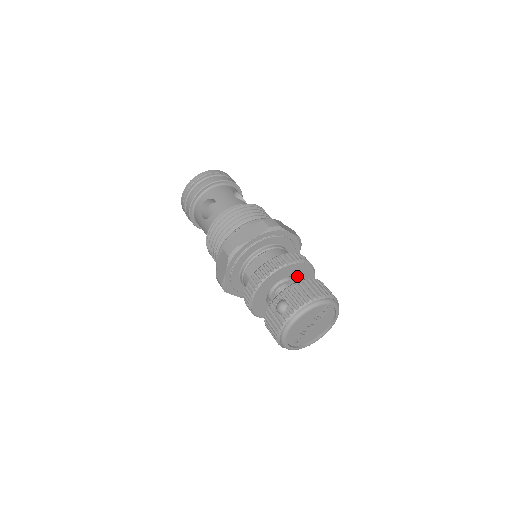
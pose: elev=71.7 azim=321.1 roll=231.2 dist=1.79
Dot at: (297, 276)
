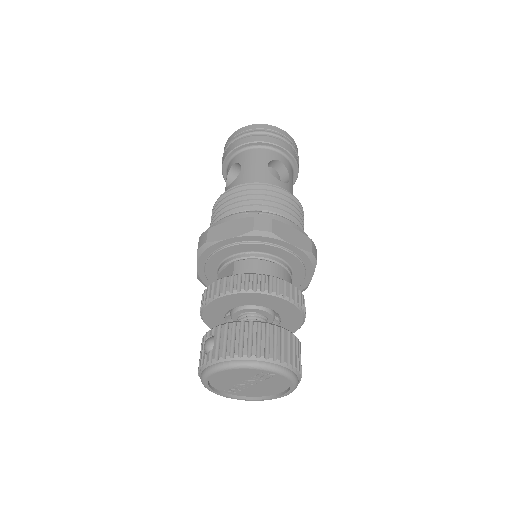
Dot at: (269, 308)
